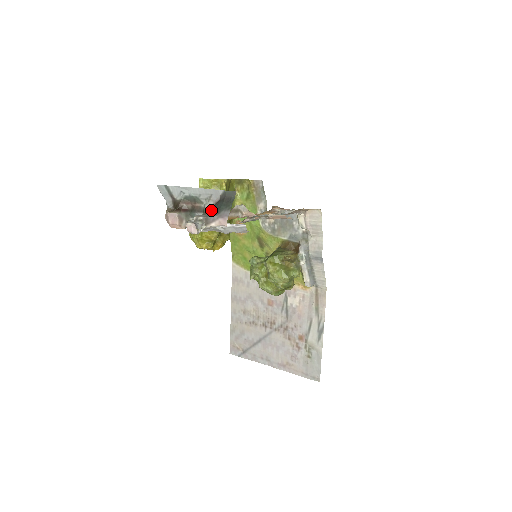
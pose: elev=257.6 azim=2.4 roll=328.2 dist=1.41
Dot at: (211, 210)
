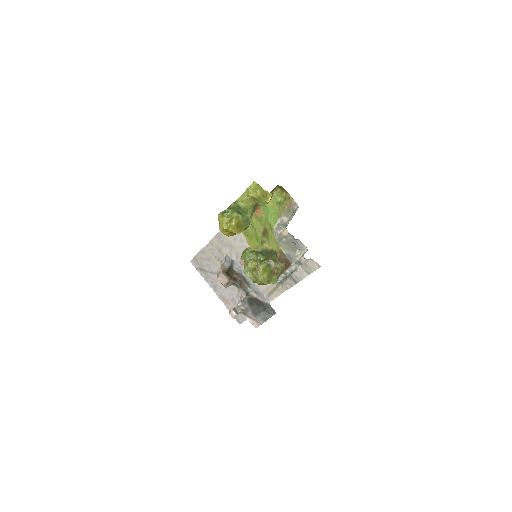
Dot at: (253, 307)
